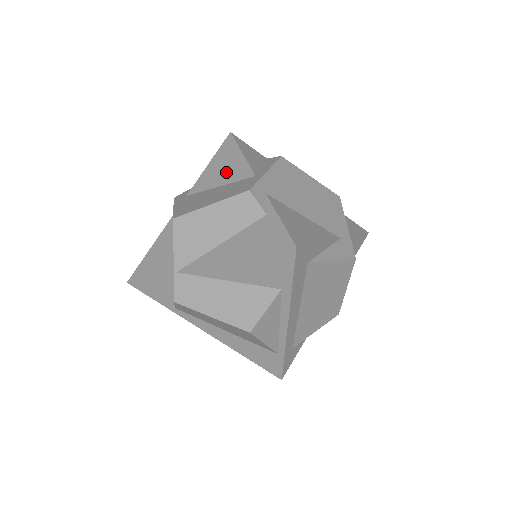
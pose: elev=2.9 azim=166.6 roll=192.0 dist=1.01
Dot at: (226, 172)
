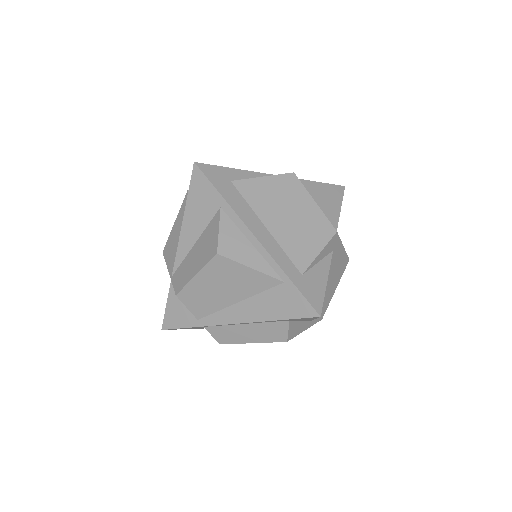
Dot at: occluded
